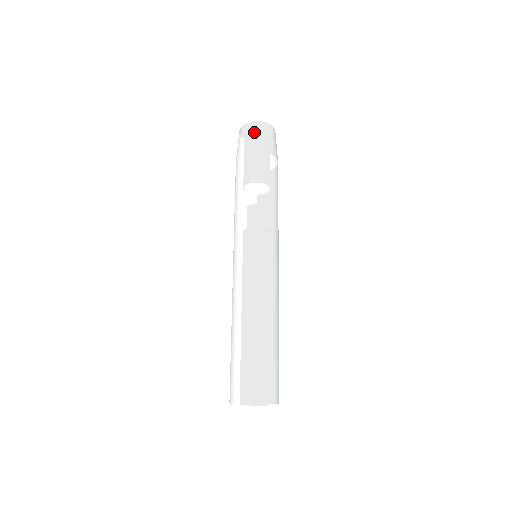
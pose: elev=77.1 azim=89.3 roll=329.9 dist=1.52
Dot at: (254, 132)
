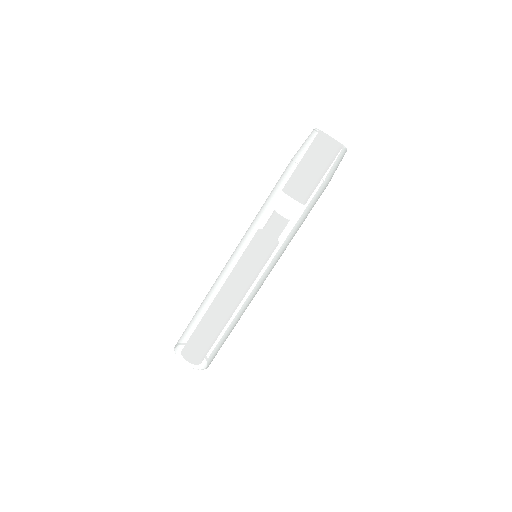
Dot at: (334, 157)
